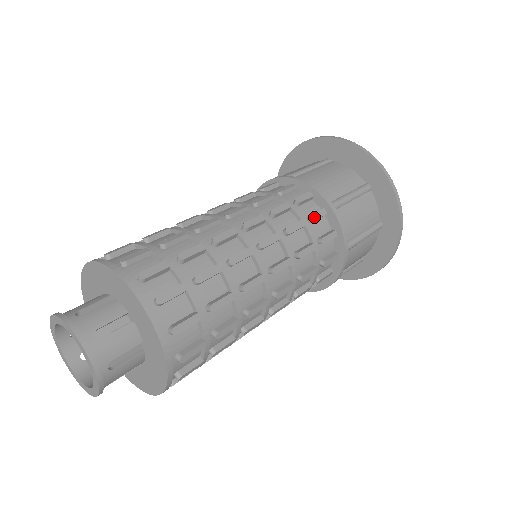
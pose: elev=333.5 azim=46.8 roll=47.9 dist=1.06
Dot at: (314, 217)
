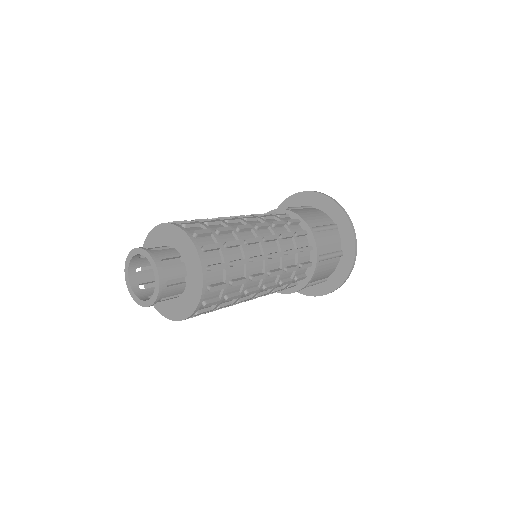
Dot at: (299, 233)
